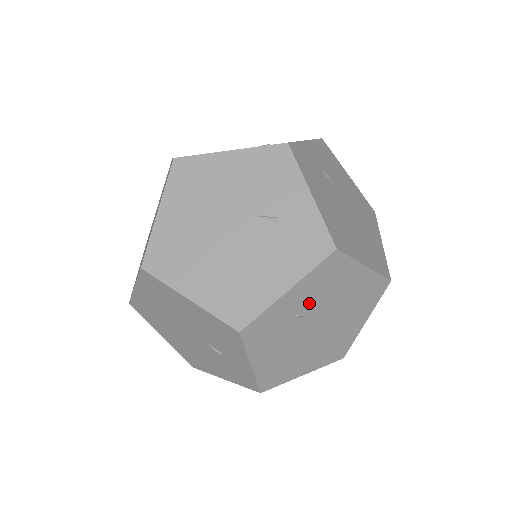
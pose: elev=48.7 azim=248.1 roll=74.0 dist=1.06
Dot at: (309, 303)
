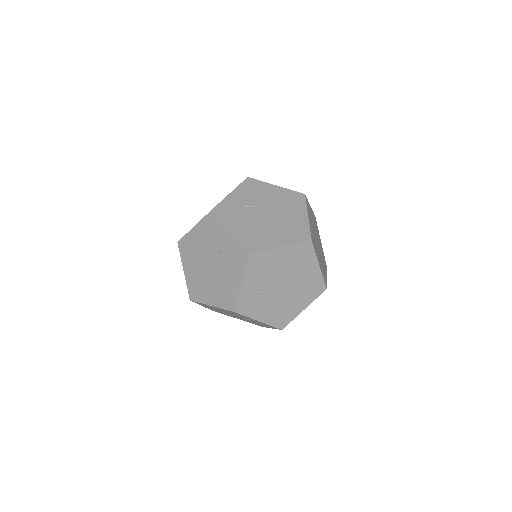
Dot at: (263, 281)
